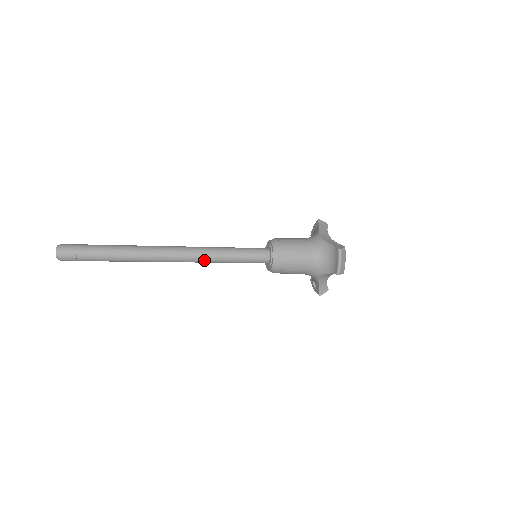
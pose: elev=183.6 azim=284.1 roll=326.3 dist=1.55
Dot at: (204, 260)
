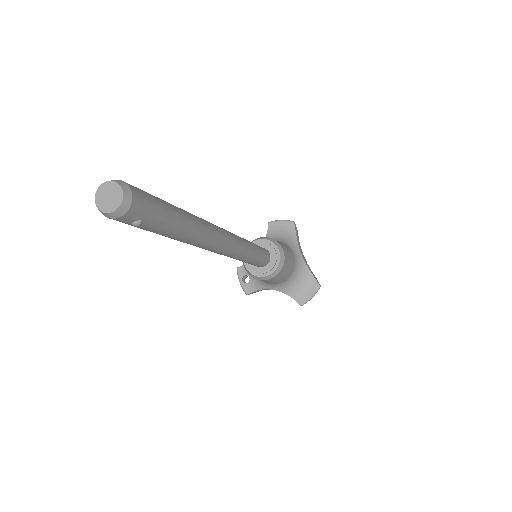
Dot at: (233, 257)
